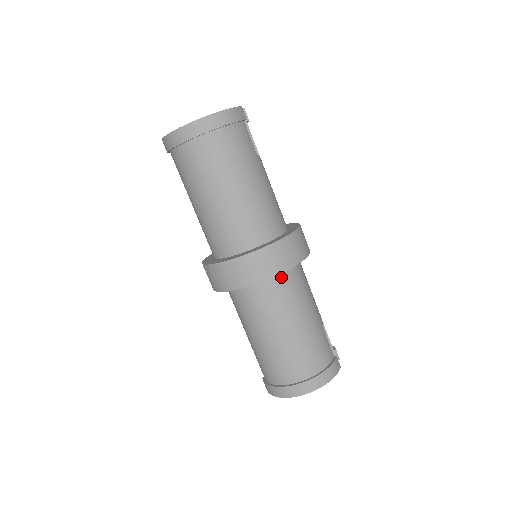
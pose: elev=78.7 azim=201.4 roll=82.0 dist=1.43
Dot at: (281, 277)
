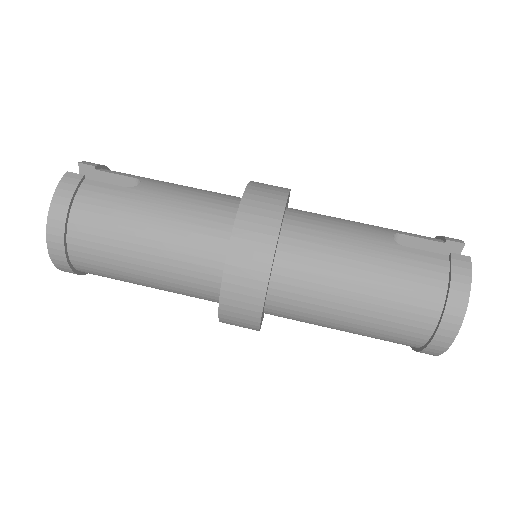
Dot at: (283, 264)
